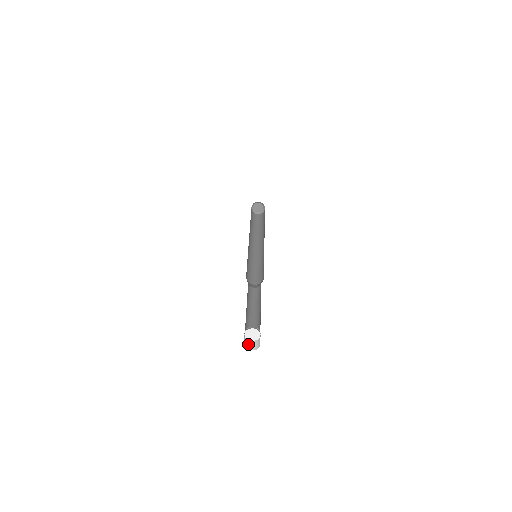
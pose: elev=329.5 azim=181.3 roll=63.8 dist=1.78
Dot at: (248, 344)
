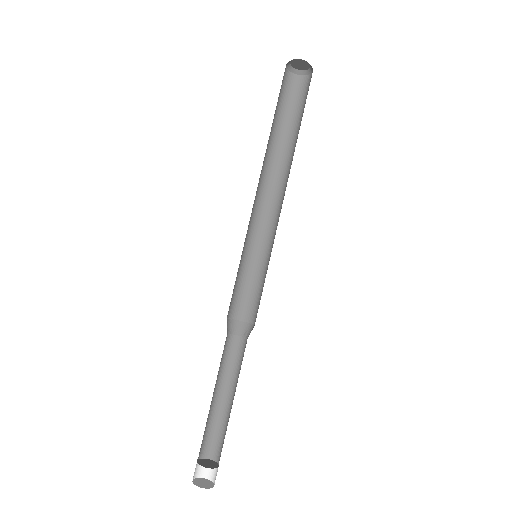
Dot at: (195, 470)
